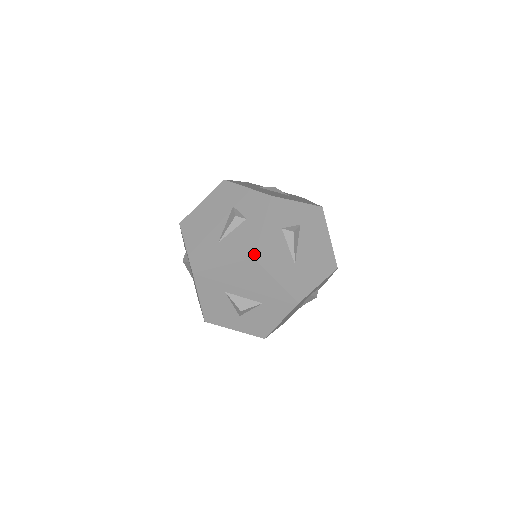
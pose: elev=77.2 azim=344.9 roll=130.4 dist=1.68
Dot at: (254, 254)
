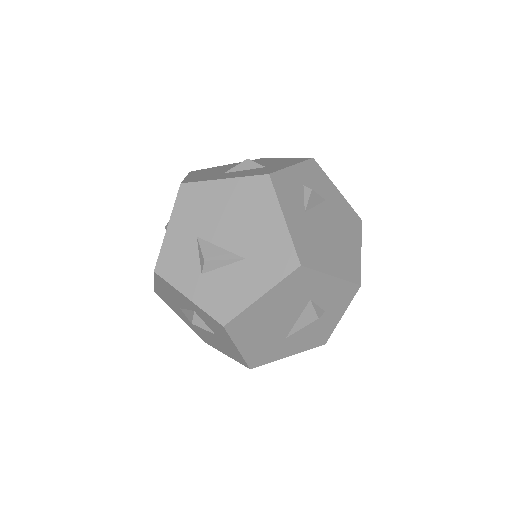
Dot at: occluded
